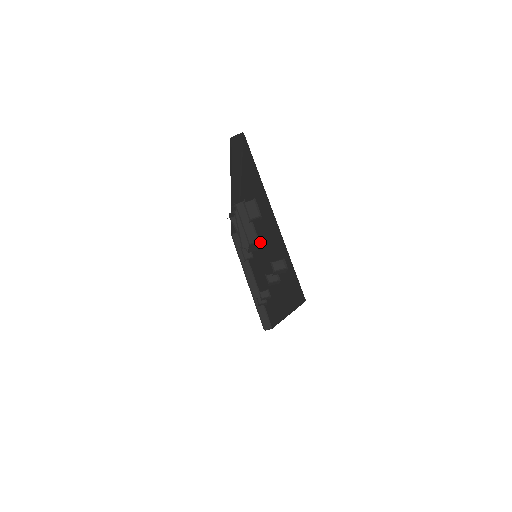
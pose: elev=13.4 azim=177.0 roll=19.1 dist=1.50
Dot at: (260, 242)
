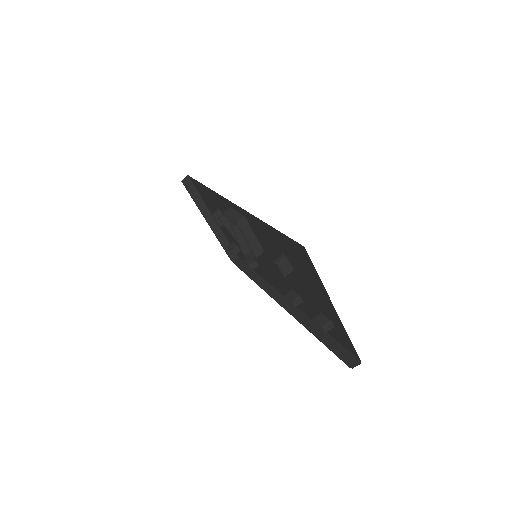
Dot at: (267, 255)
